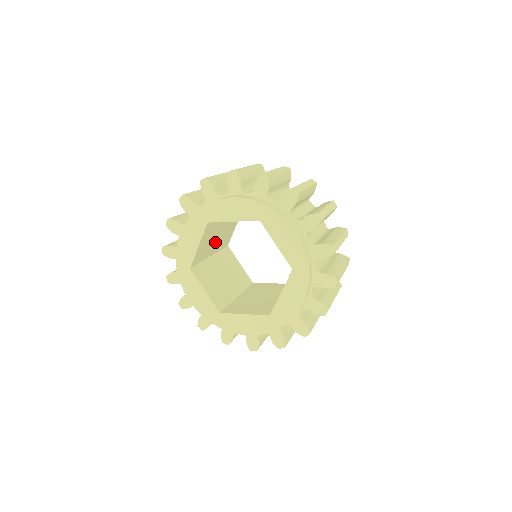
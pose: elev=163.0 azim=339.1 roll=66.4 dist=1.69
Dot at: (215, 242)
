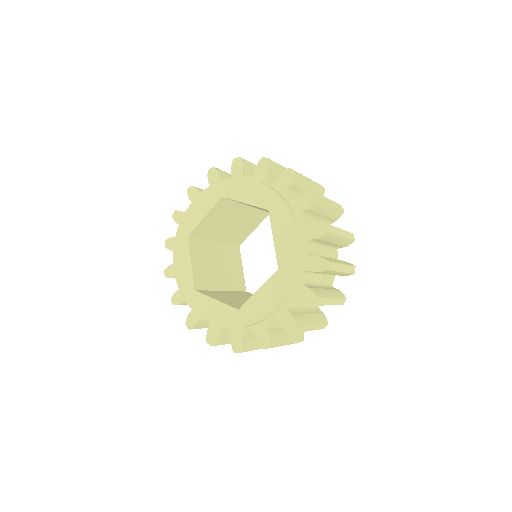
Dot at: (225, 229)
